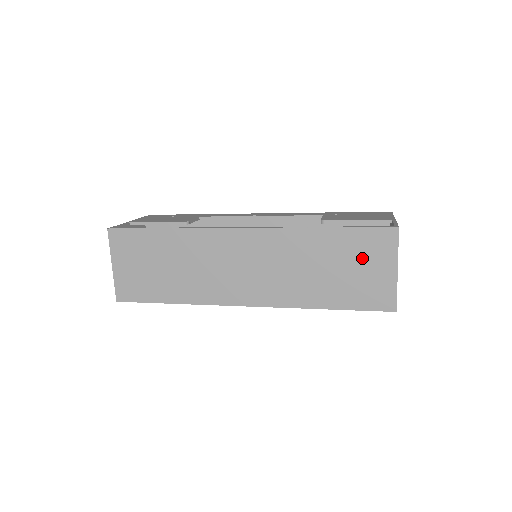
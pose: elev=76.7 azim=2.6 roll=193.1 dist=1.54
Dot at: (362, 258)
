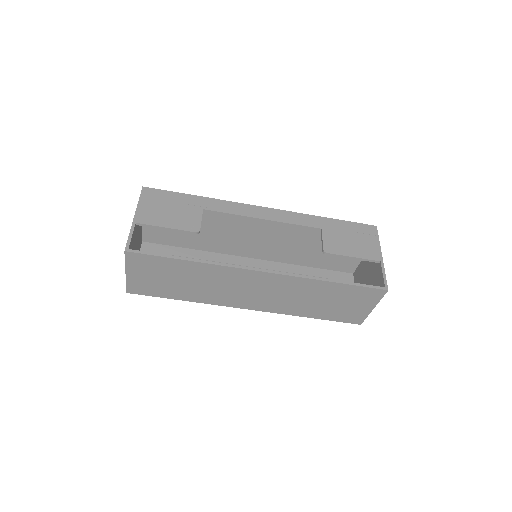
Dot at: (352, 300)
